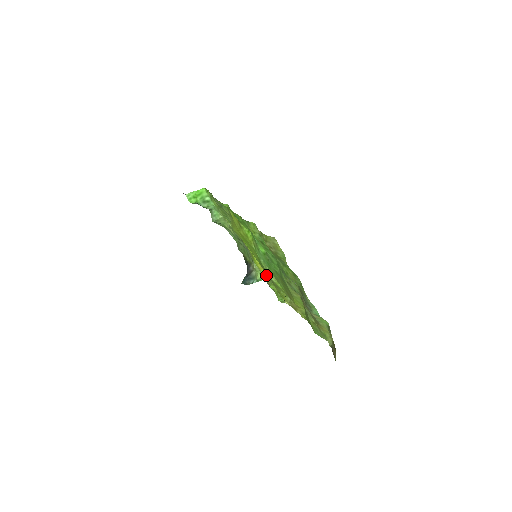
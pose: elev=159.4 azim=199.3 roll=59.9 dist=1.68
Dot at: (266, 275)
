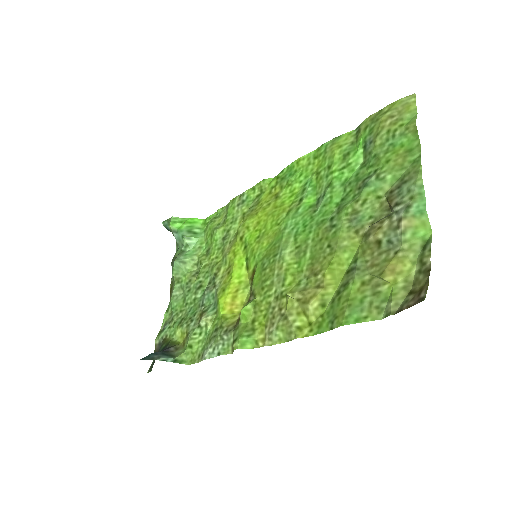
Dot at: (228, 317)
